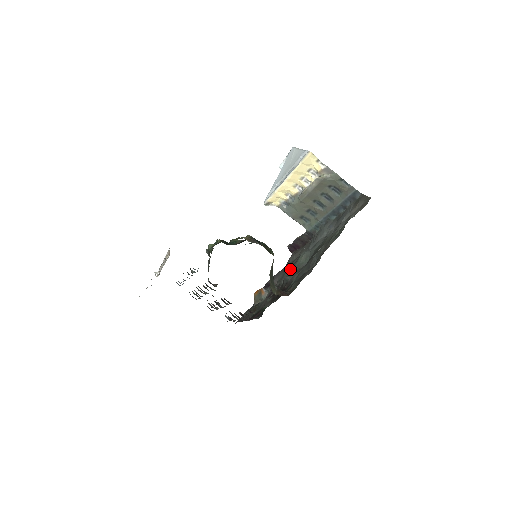
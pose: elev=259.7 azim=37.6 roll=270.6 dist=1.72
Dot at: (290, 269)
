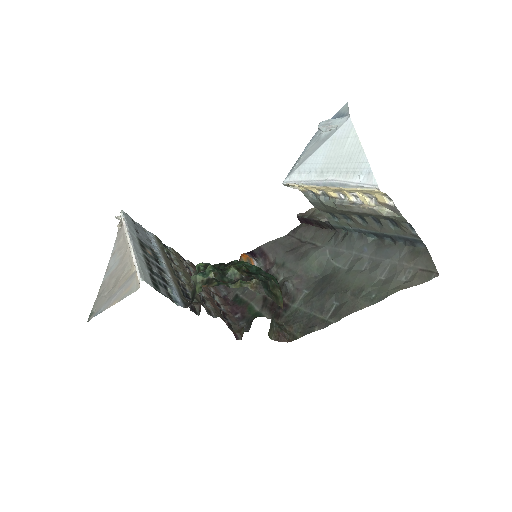
Dot at: (295, 263)
